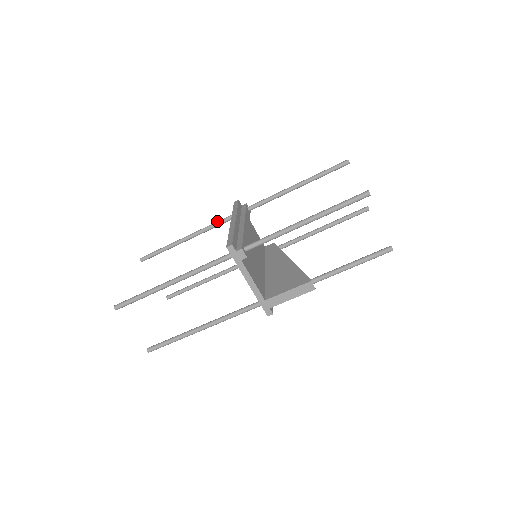
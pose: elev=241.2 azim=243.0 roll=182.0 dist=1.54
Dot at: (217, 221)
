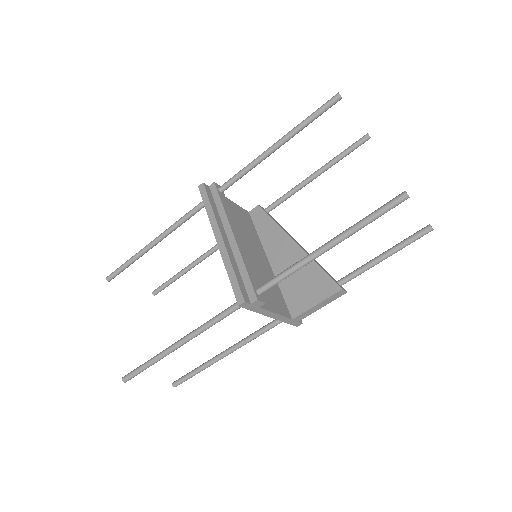
Dot at: (185, 215)
